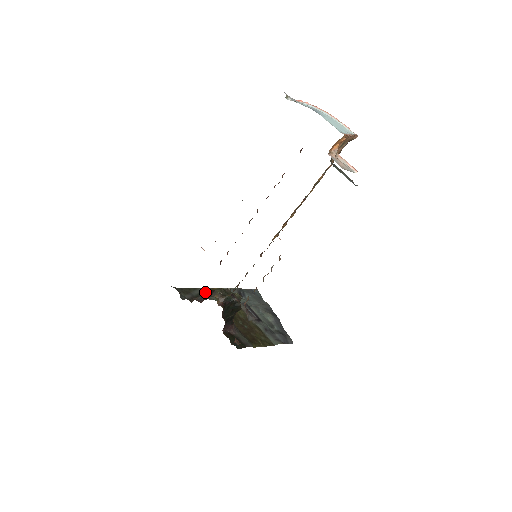
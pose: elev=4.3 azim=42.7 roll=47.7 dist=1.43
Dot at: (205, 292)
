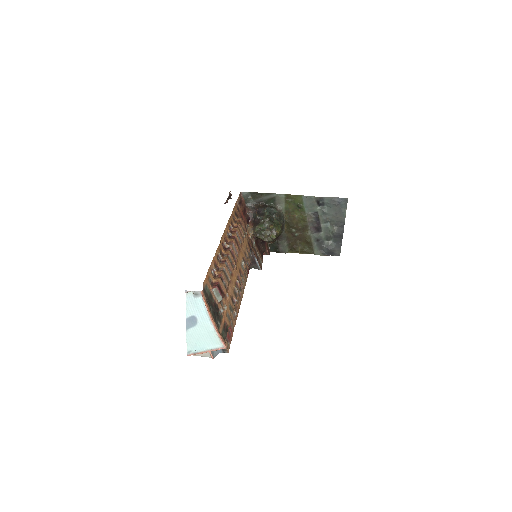
Dot at: (256, 217)
